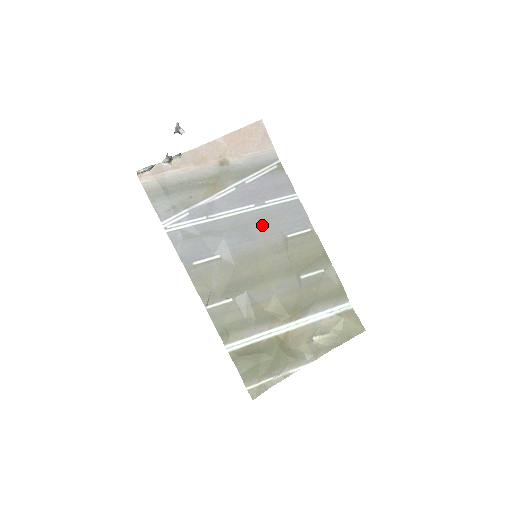
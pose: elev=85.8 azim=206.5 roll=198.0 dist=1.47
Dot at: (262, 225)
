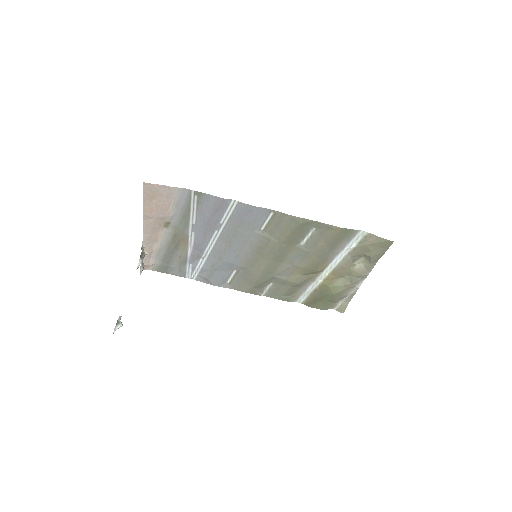
Dot at: (237, 237)
